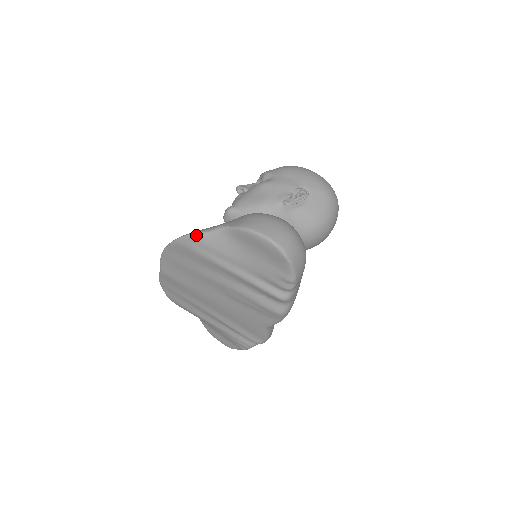
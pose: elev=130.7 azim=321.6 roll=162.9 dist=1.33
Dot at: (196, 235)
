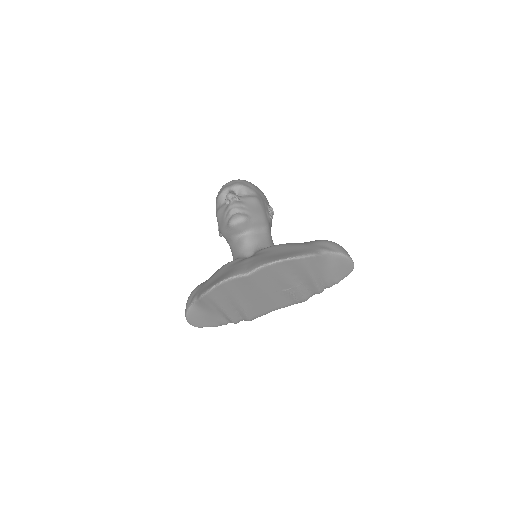
Dot at: (316, 256)
